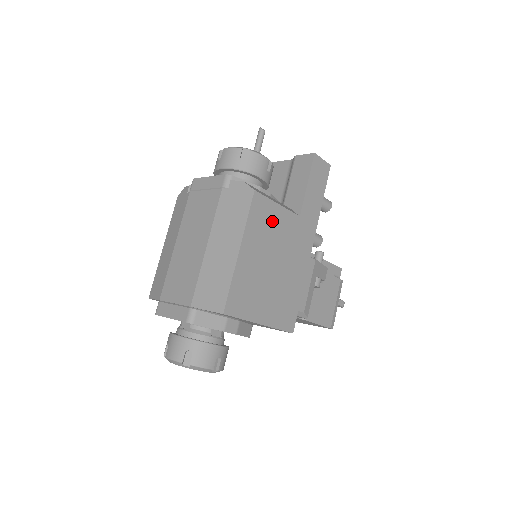
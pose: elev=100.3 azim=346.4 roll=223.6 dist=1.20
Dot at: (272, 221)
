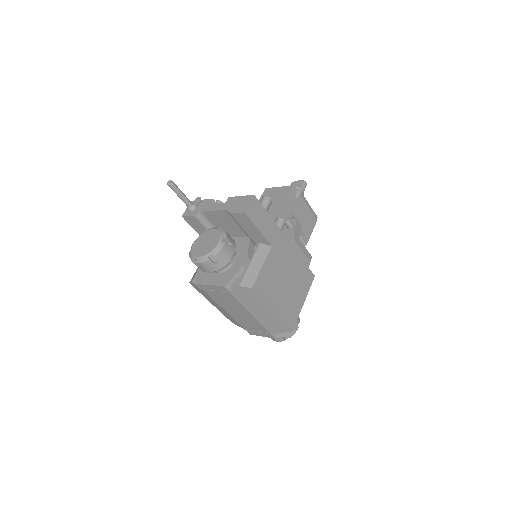
Dot at: (268, 276)
